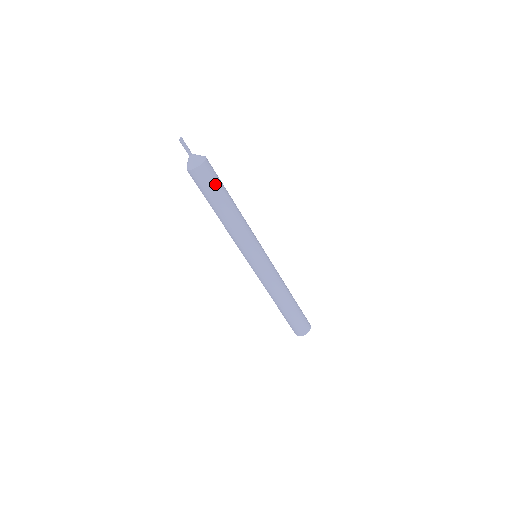
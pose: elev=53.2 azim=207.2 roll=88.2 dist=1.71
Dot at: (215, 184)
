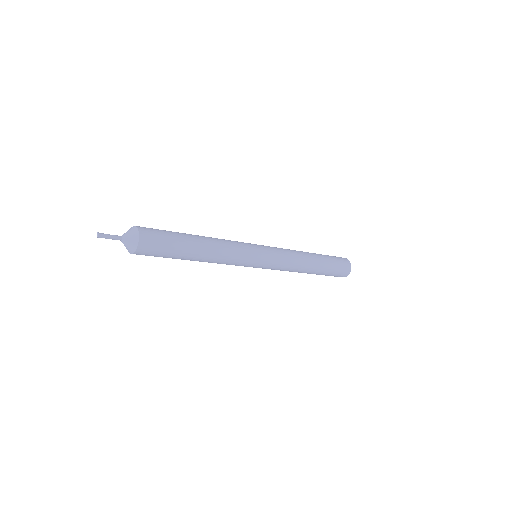
Dot at: (165, 250)
